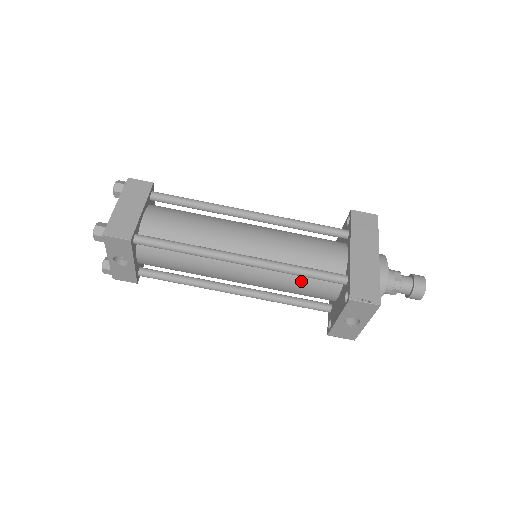
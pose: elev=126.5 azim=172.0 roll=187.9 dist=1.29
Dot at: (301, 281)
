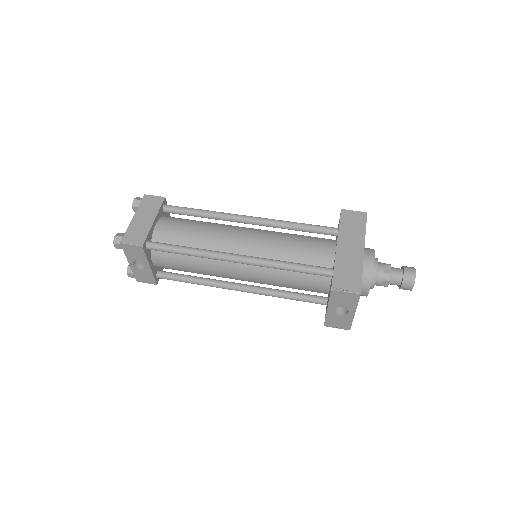
Dot at: (293, 276)
